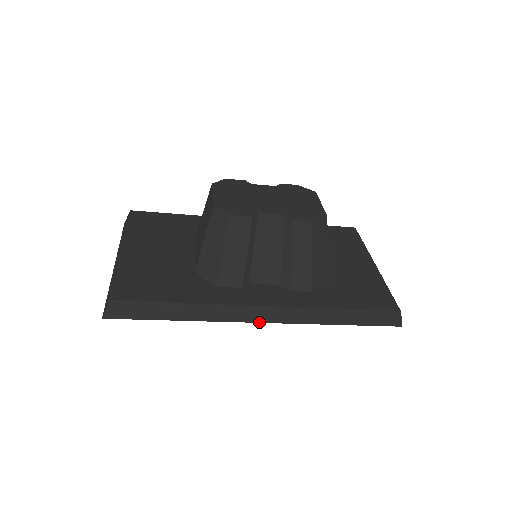
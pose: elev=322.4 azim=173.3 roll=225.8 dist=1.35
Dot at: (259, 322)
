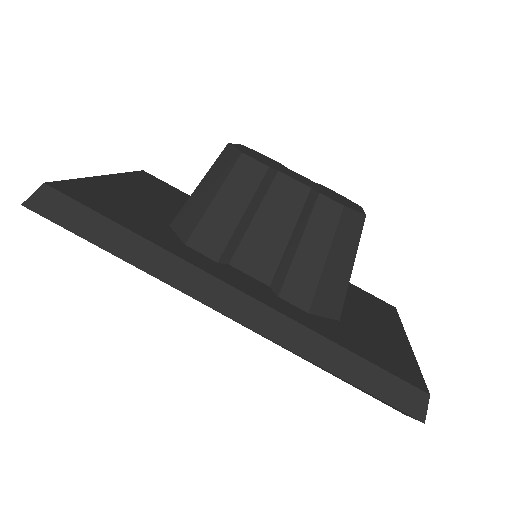
Dot at: (217, 309)
